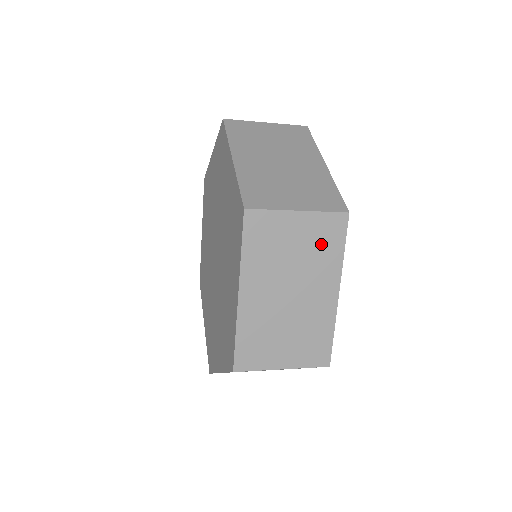
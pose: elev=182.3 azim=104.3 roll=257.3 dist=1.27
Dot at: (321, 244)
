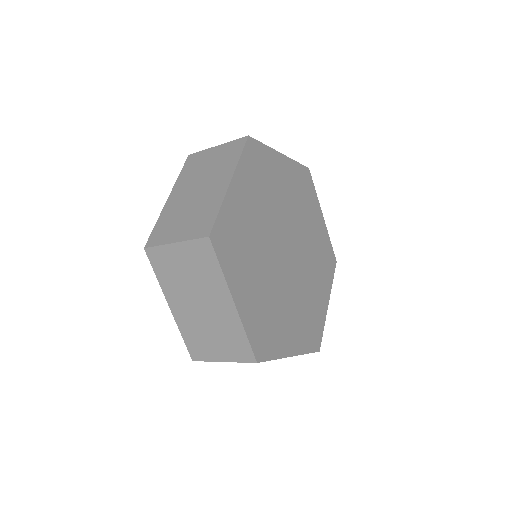
Dot at: (202, 265)
